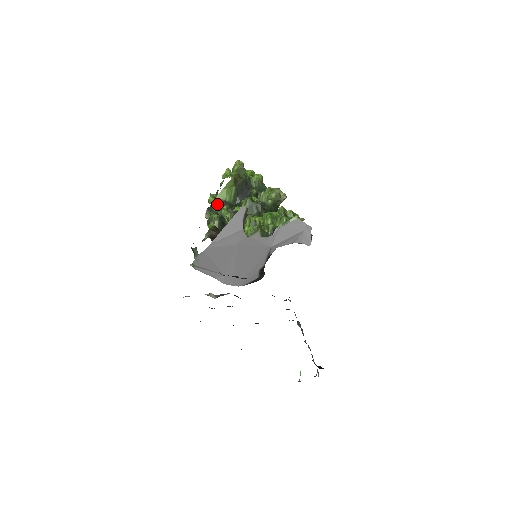
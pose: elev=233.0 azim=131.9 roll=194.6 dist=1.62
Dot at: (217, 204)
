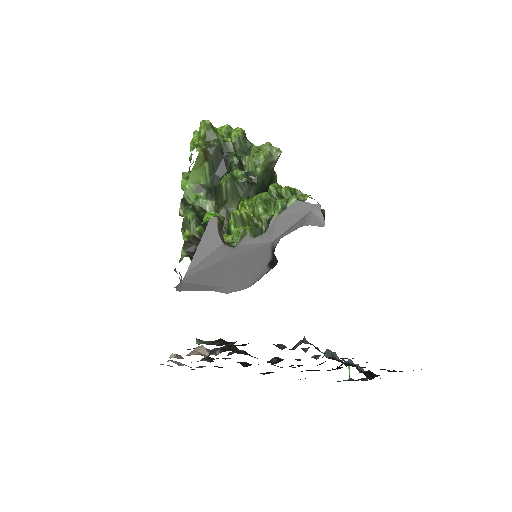
Dot at: (191, 192)
